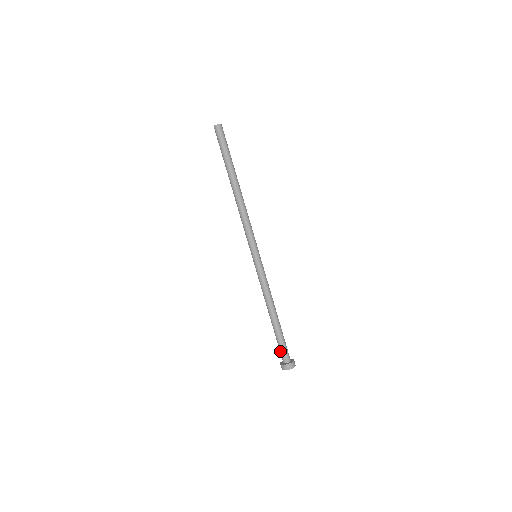
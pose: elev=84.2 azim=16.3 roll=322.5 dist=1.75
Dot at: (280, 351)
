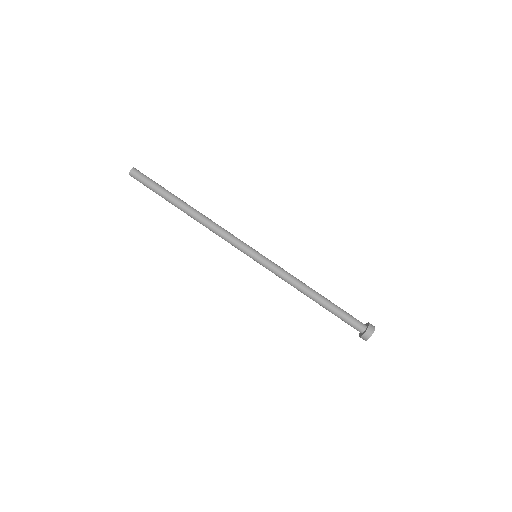
Dot at: (350, 324)
